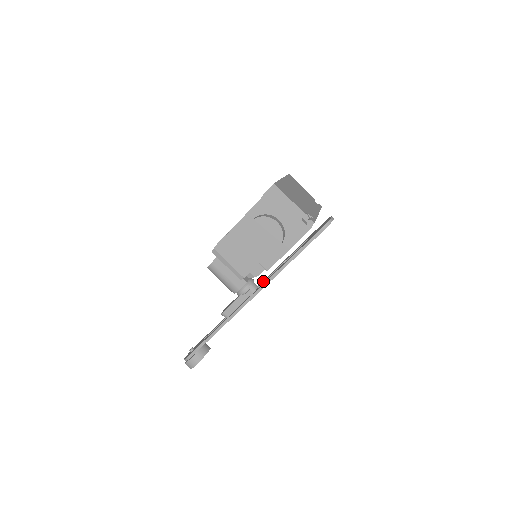
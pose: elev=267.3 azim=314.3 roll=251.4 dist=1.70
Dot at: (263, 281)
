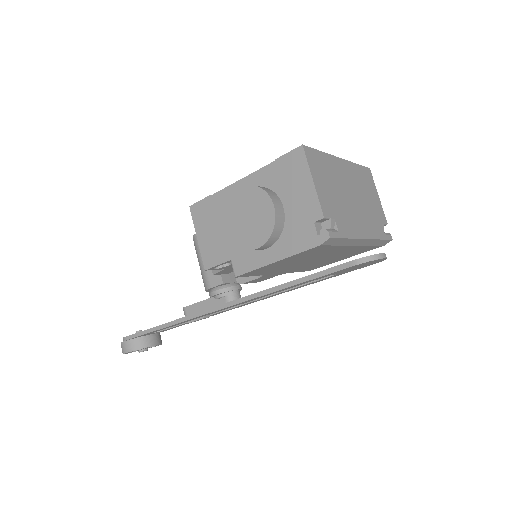
Dot at: occluded
